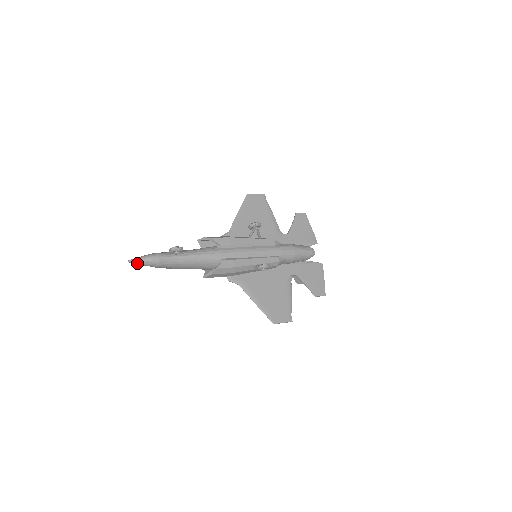
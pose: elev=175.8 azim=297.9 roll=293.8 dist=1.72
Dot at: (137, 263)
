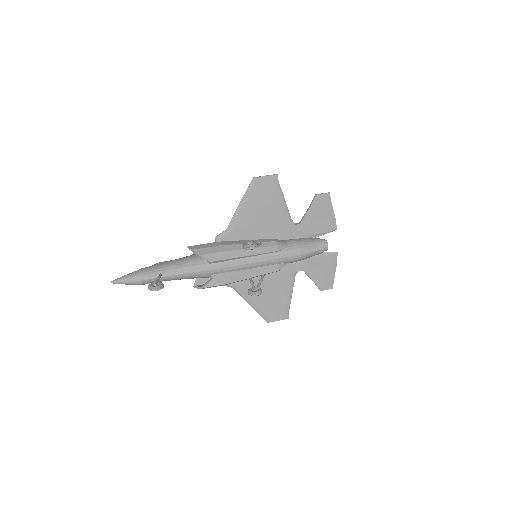
Dot at: occluded
